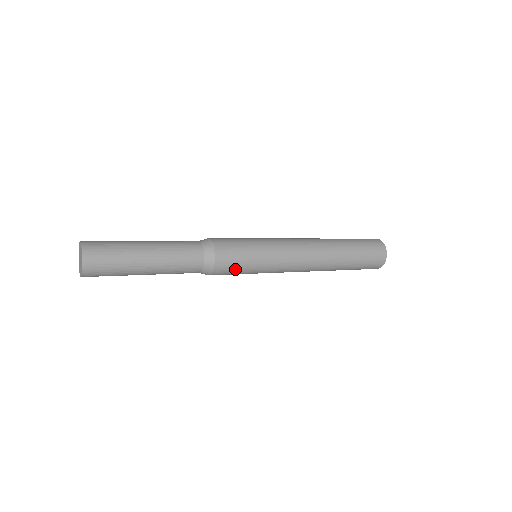
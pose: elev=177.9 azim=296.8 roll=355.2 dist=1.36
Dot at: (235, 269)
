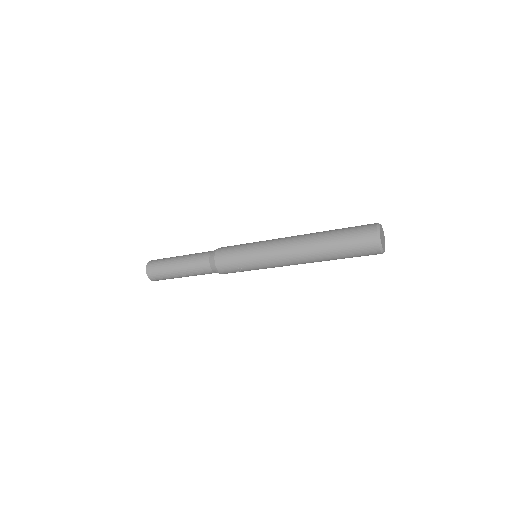
Dot at: (230, 261)
